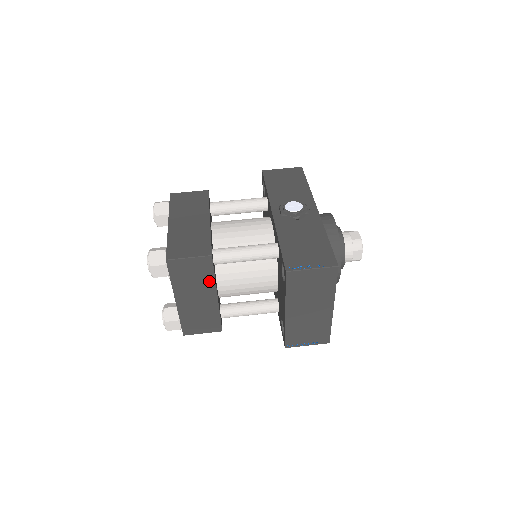
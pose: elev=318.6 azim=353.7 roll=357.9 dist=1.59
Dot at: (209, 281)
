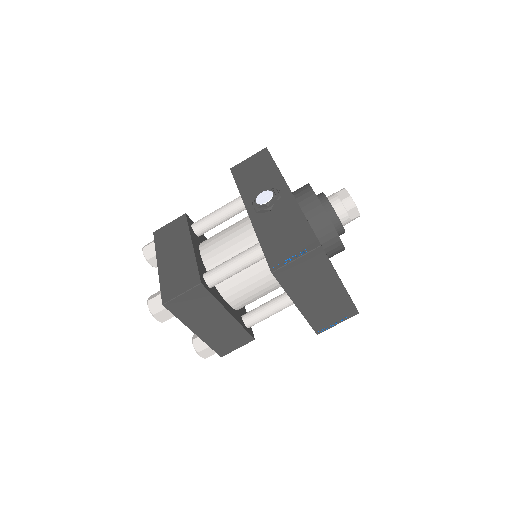
Dot at: (213, 305)
